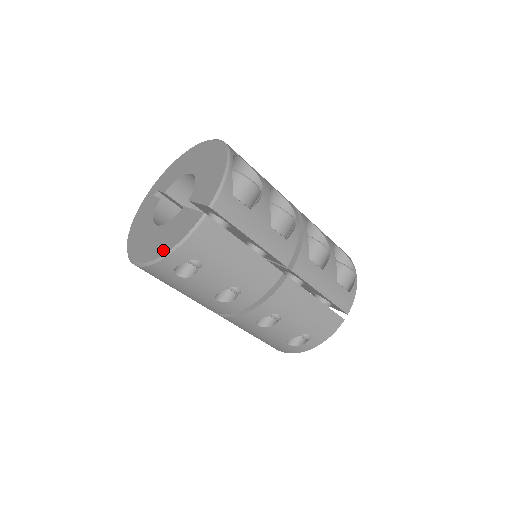
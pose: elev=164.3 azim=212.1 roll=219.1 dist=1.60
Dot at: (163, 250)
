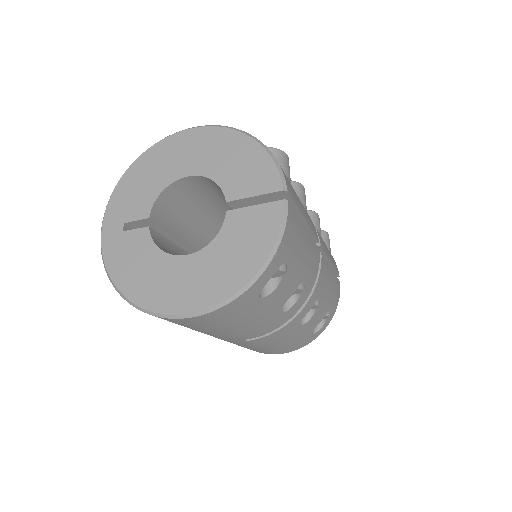
Dot at: (249, 269)
